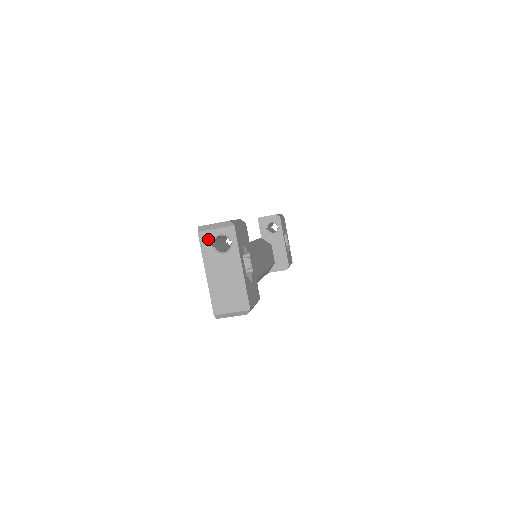
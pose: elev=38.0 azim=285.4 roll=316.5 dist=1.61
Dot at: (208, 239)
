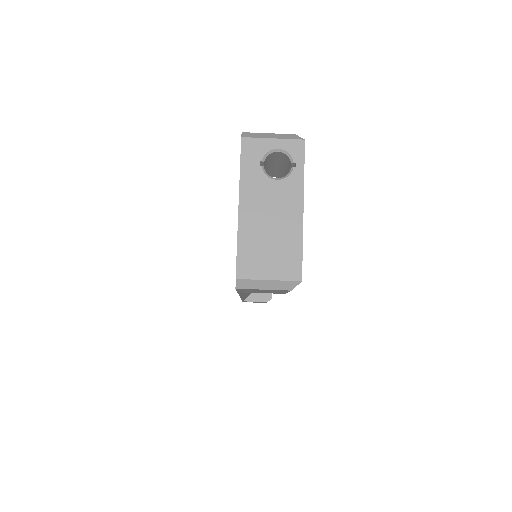
Dot at: (256, 152)
